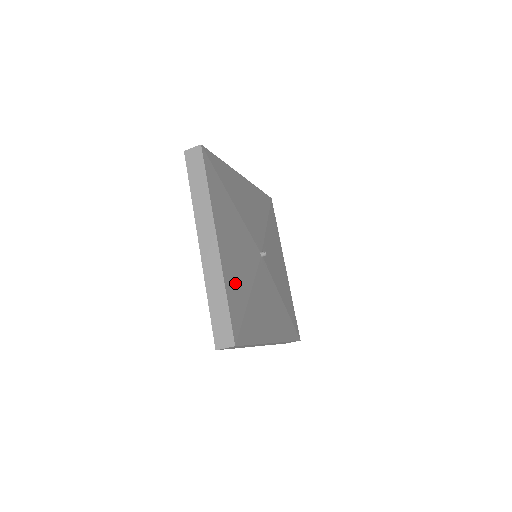
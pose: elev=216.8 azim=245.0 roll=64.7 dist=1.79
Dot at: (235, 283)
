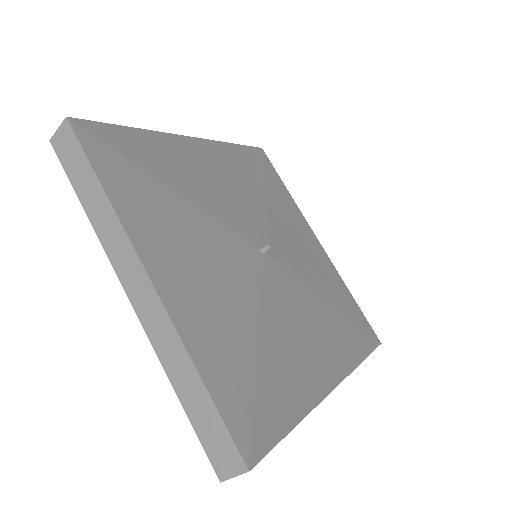
Dot at: (217, 339)
